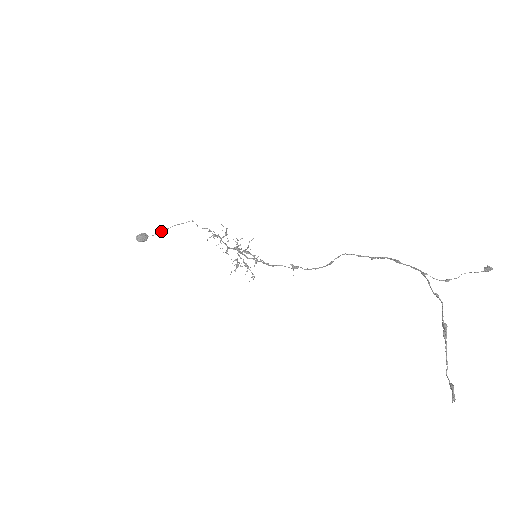
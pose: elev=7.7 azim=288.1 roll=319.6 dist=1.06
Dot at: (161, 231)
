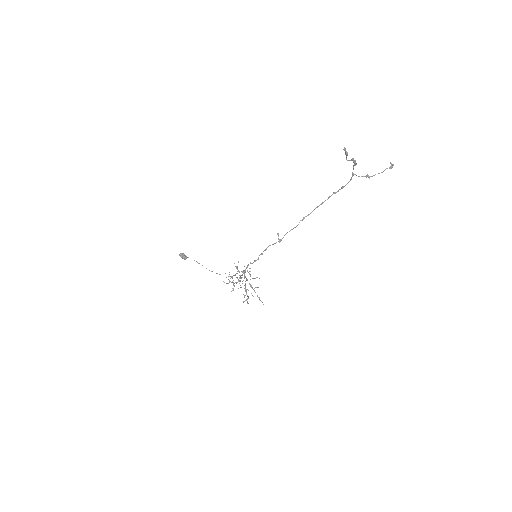
Dot at: (197, 262)
